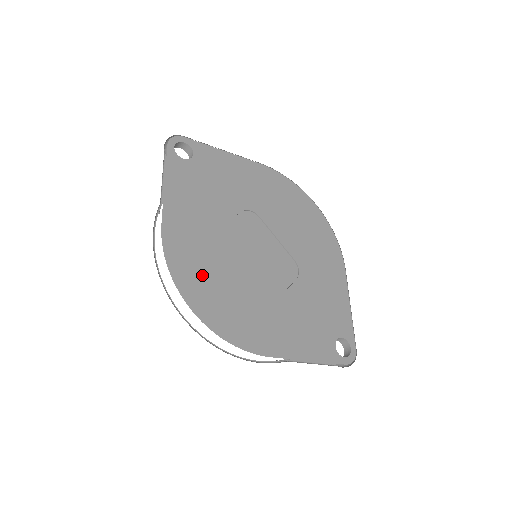
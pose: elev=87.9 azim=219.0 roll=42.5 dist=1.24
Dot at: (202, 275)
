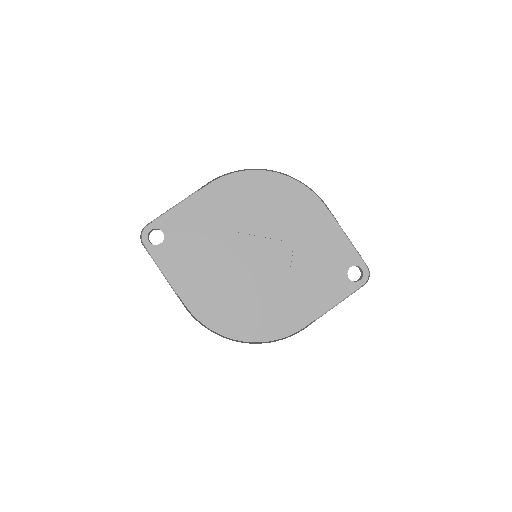
Dot at: (231, 314)
